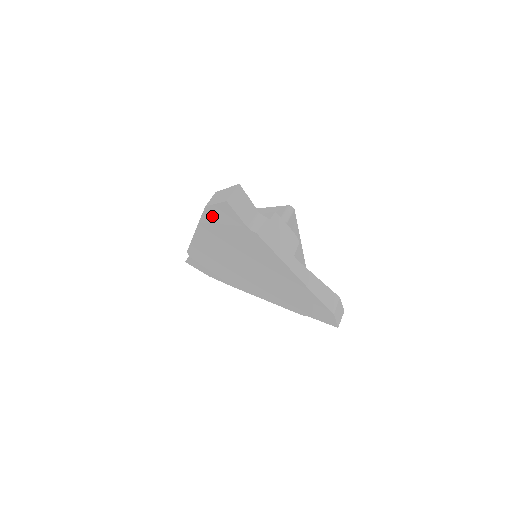
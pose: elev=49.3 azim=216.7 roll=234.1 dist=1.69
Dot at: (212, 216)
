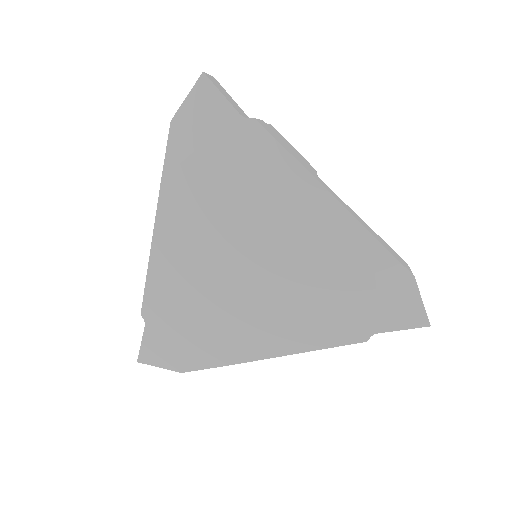
Dot at: (182, 138)
